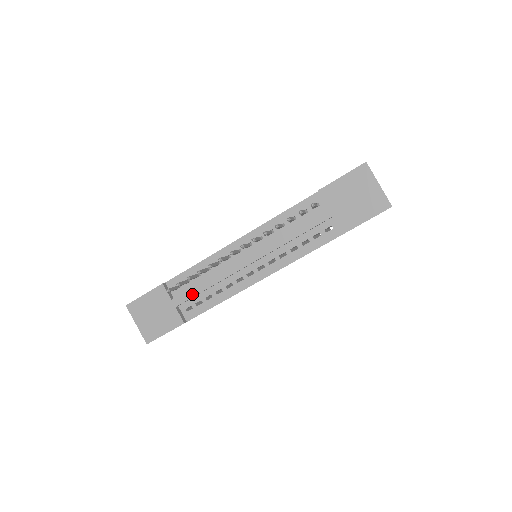
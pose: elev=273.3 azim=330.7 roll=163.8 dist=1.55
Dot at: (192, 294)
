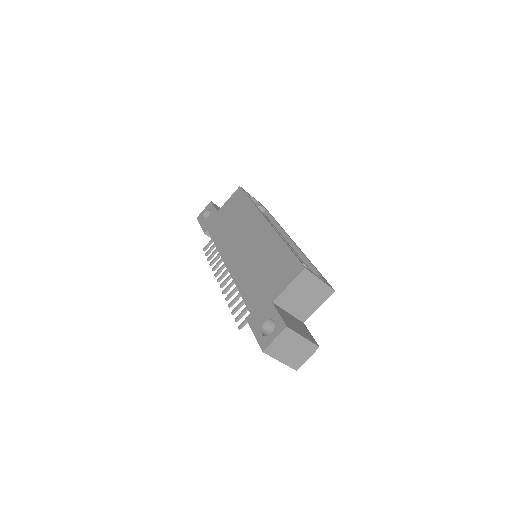
Dot at: occluded
